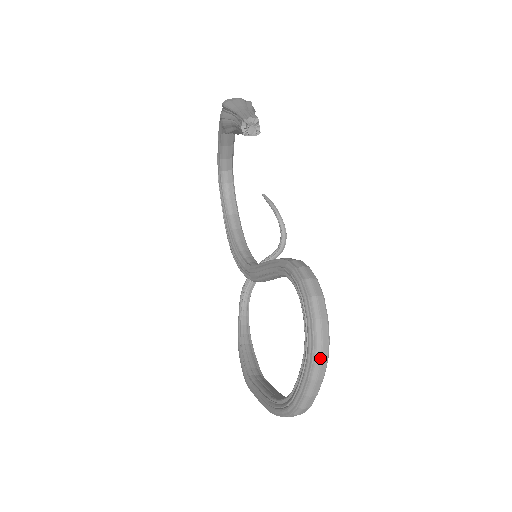
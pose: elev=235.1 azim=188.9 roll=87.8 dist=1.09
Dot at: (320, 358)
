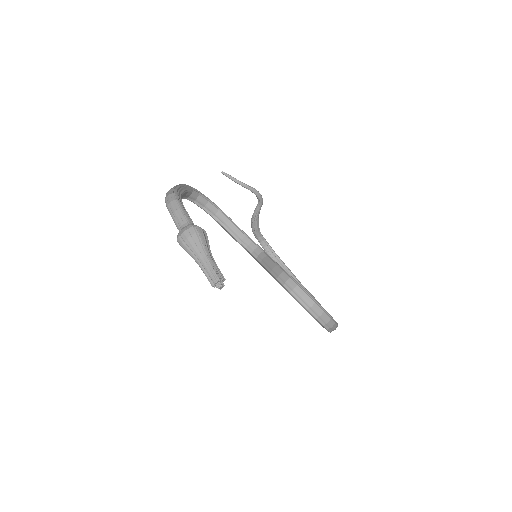
Dot at: (330, 326)
